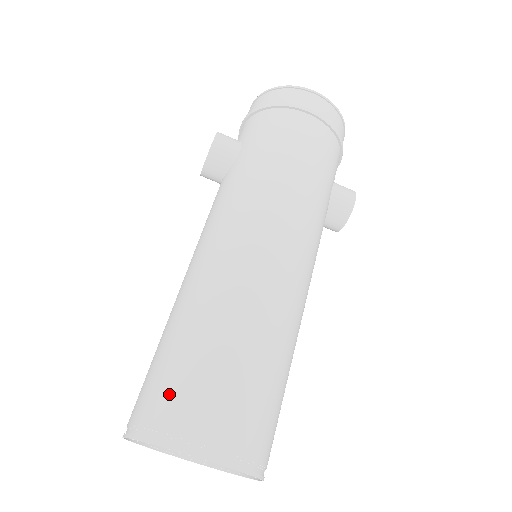
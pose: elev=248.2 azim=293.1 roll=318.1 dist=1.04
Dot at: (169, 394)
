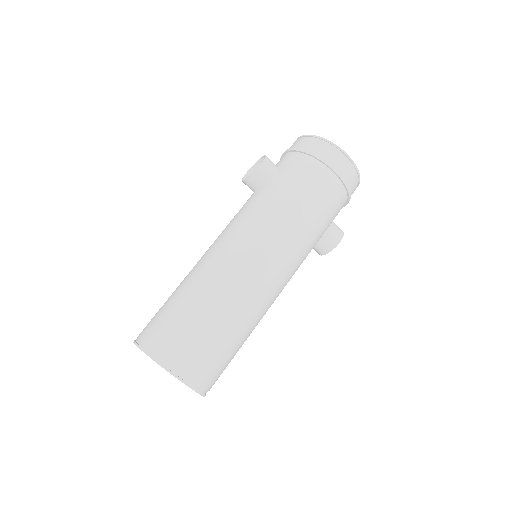
Dot at: (170, 334)
